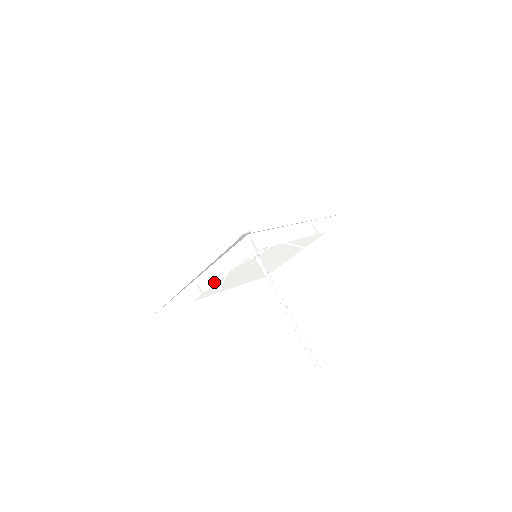
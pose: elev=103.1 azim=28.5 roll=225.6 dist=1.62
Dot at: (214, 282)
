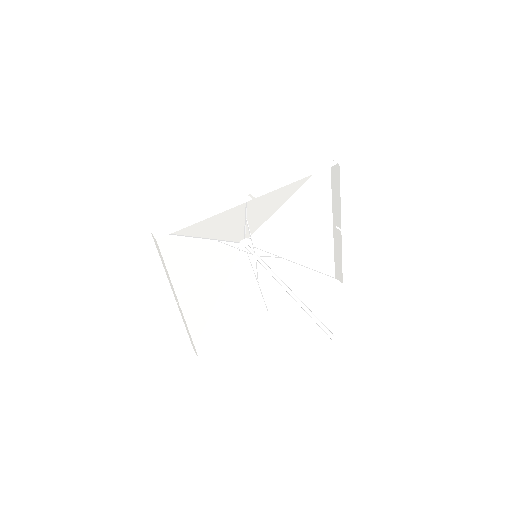
Dot at: (174, 291)
